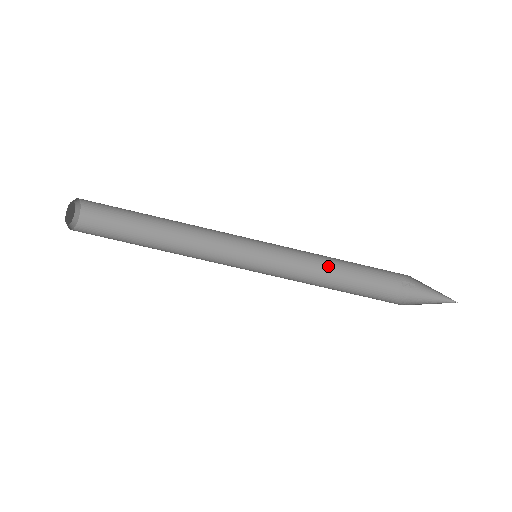
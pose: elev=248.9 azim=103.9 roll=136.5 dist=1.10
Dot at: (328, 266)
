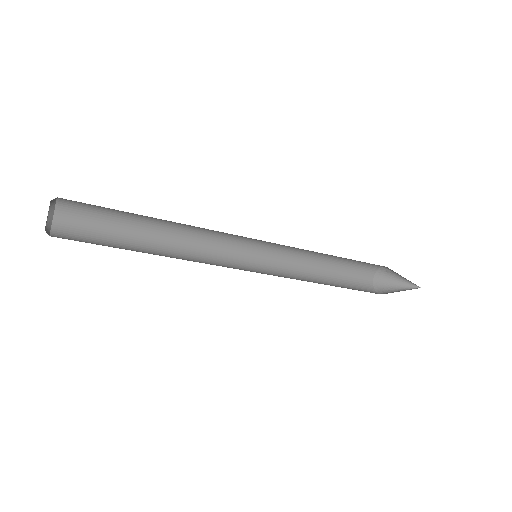
Dot at: (320, 255)
